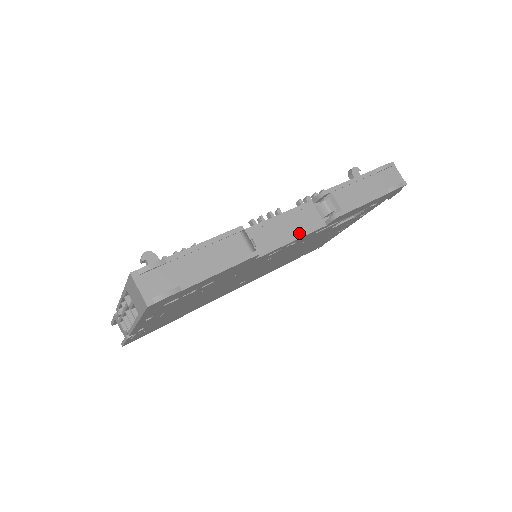
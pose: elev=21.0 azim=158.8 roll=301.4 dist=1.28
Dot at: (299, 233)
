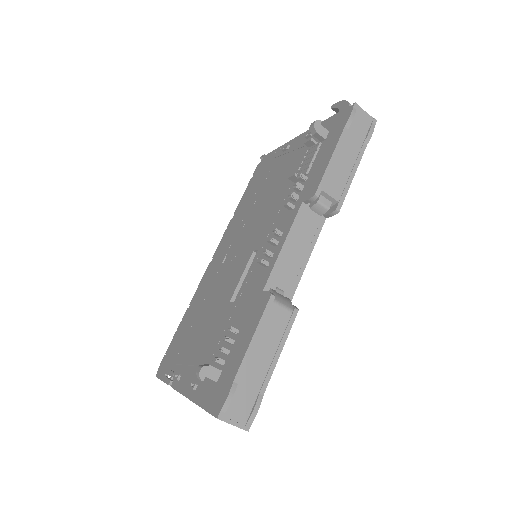
Dot at: (309, 247)
